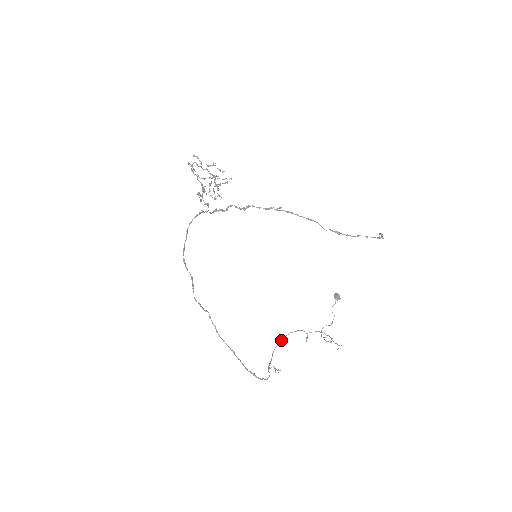
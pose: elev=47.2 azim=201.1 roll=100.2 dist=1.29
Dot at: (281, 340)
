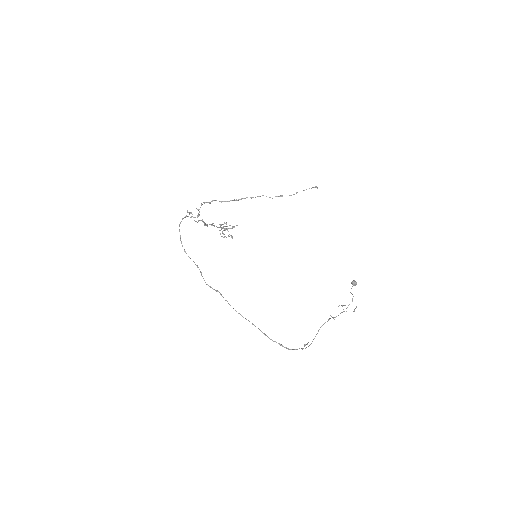
Dot at: (317, 333)
